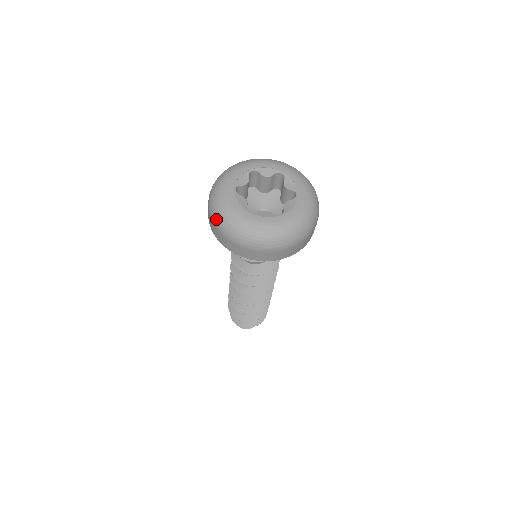
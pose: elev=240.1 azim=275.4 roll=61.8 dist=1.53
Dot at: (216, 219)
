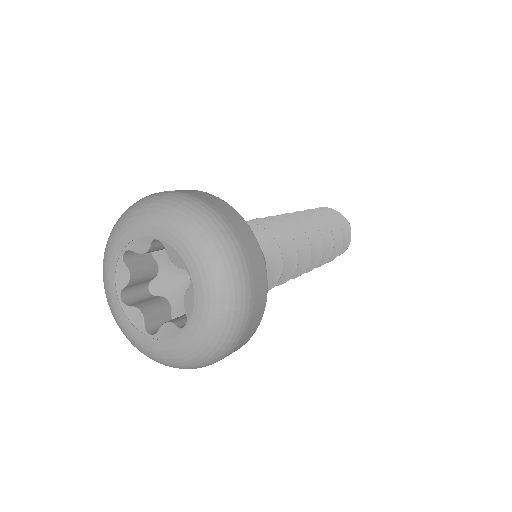
Dot at: occluded
